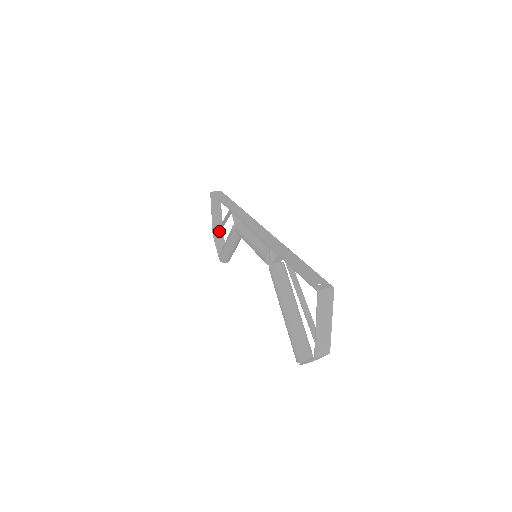
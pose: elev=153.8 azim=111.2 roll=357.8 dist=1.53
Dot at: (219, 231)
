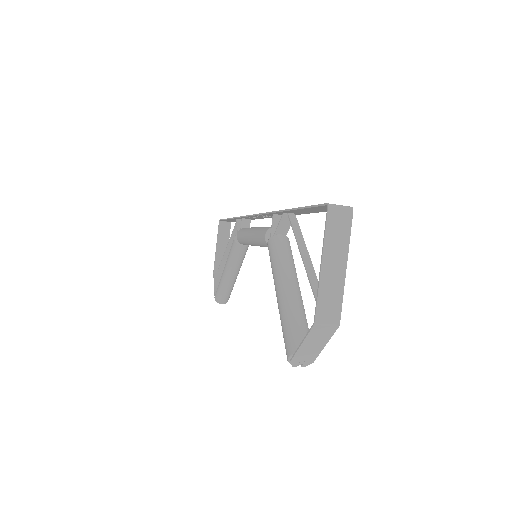
Dot at: (221, 269)
